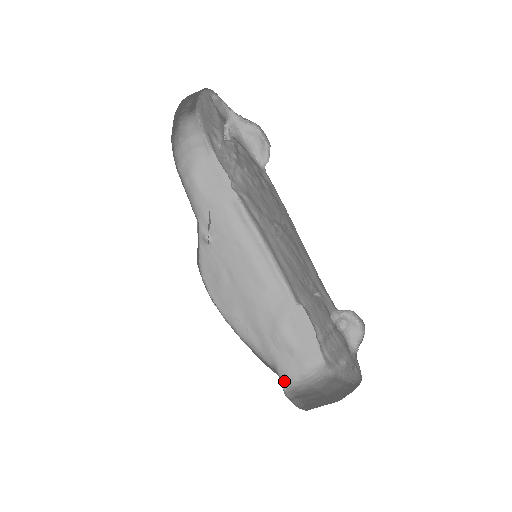
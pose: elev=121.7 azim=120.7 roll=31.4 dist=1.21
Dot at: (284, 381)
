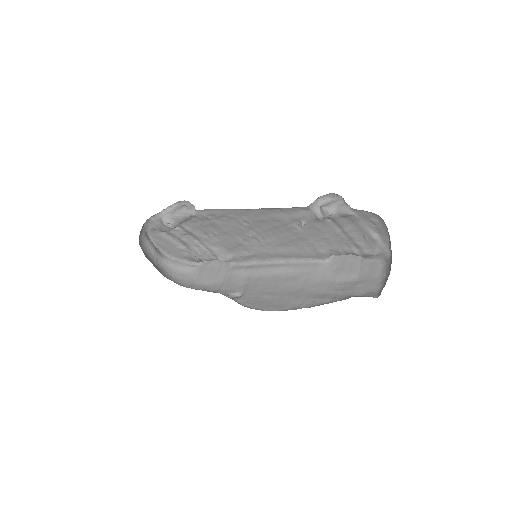
Dot at: (372, 296)
